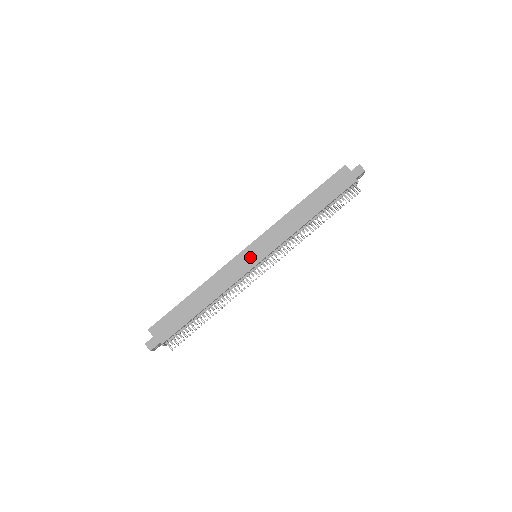
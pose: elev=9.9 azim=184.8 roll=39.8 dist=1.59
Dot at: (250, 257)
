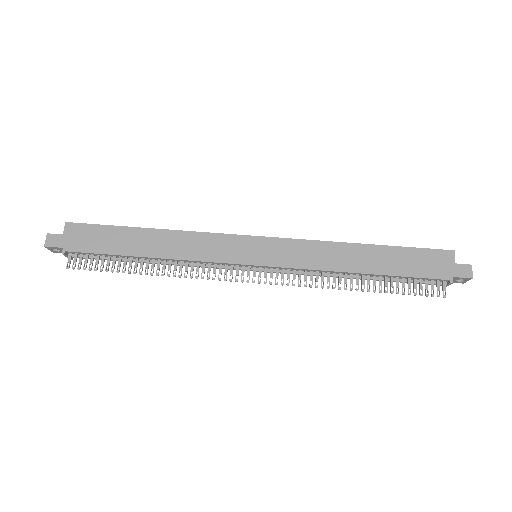
Dot at: (248, 250)
